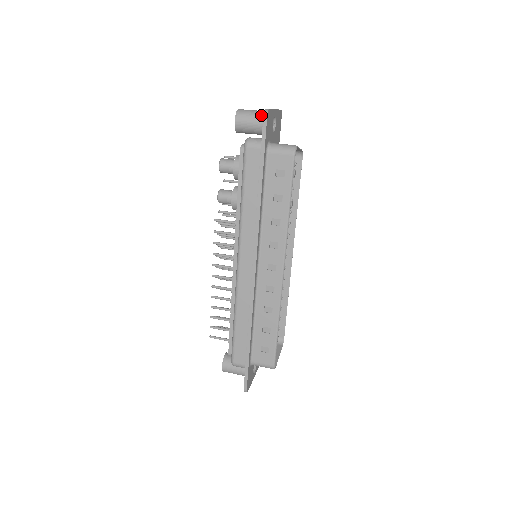
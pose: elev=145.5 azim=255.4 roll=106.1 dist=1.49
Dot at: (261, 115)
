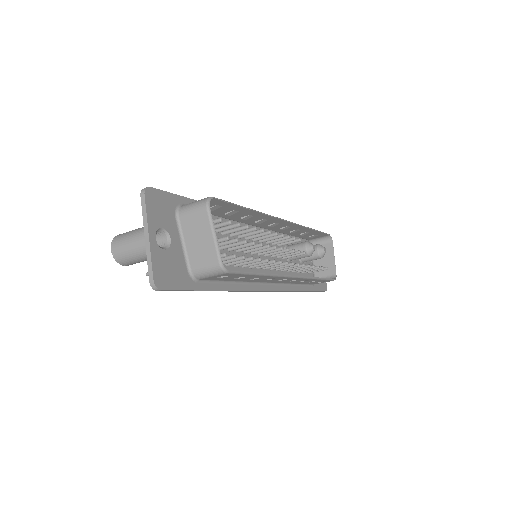
Dot at: occluded
